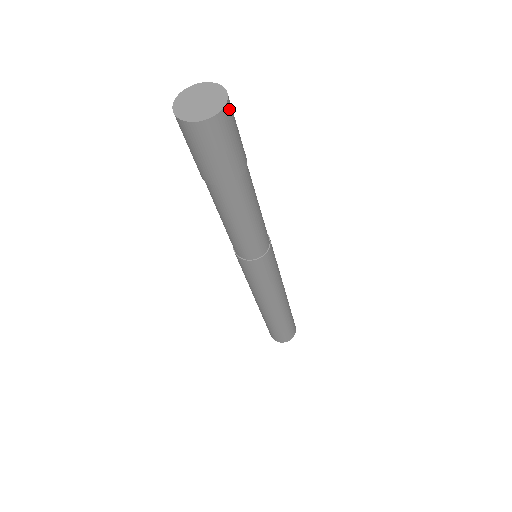
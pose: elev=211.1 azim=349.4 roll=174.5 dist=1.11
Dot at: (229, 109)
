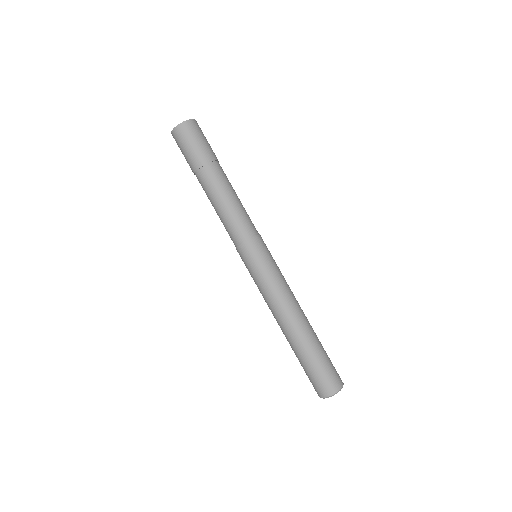
Dot at: (198, 125)
